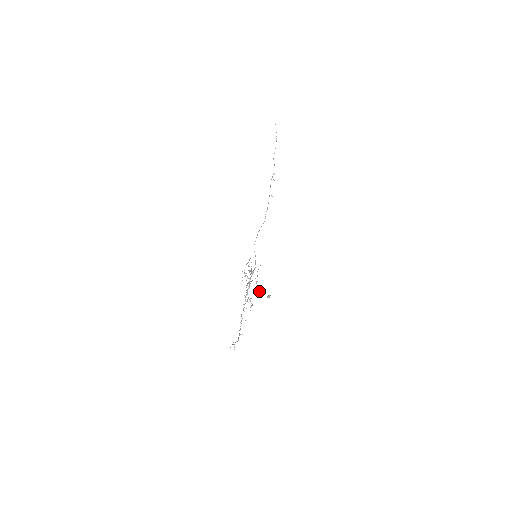
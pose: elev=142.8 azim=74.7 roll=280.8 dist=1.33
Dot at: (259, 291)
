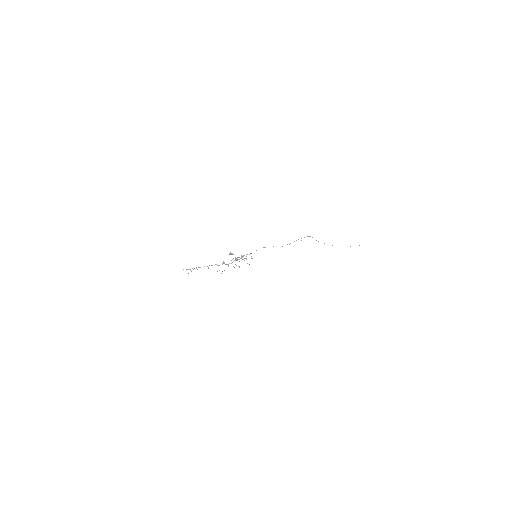
Dot at: occluded
